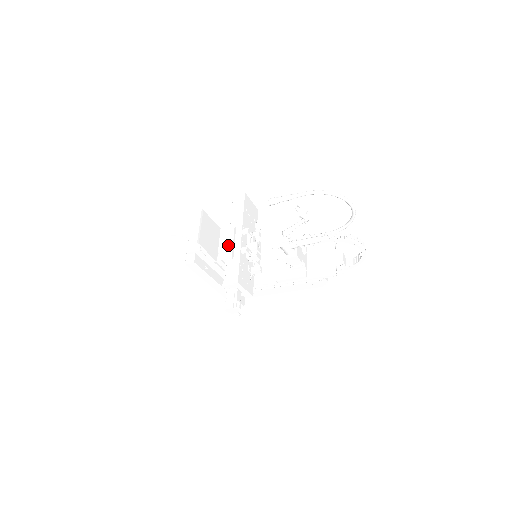
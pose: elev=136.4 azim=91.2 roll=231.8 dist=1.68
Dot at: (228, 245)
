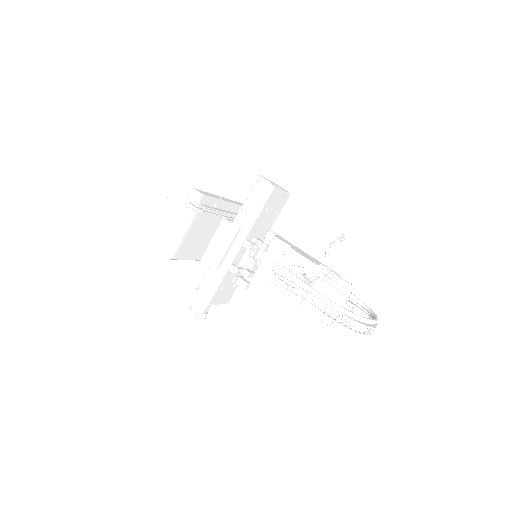
Dot at: (220, 249)
